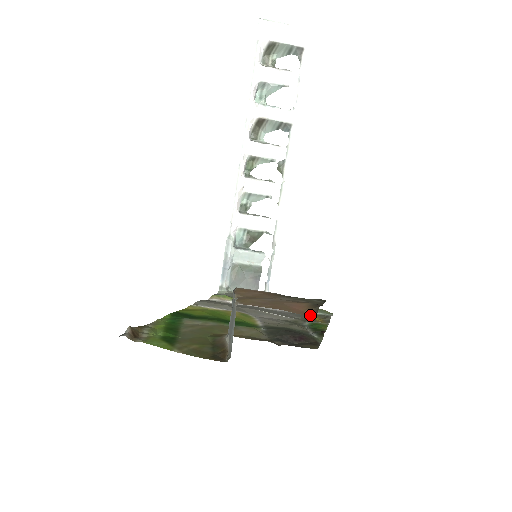
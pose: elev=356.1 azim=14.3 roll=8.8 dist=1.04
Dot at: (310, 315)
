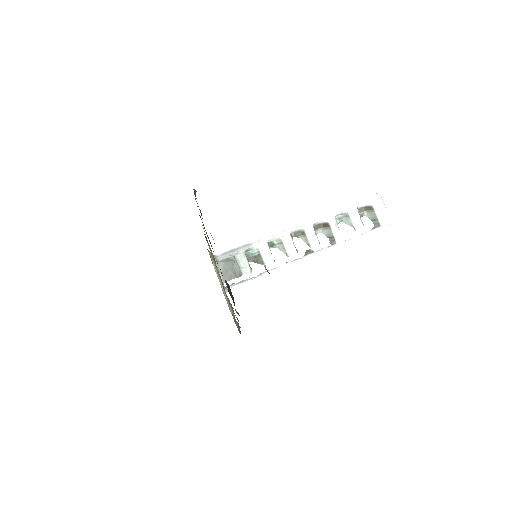
Dot at: occluded
